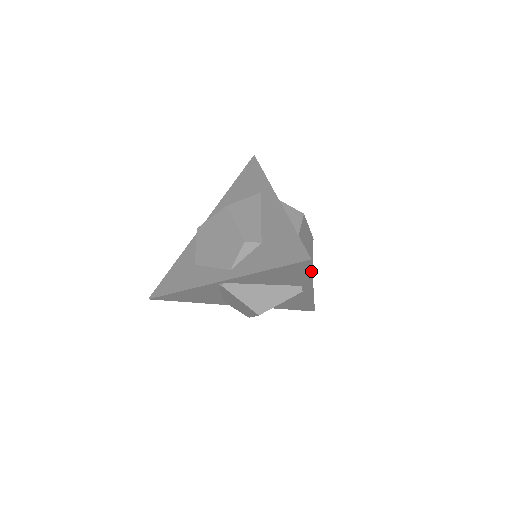
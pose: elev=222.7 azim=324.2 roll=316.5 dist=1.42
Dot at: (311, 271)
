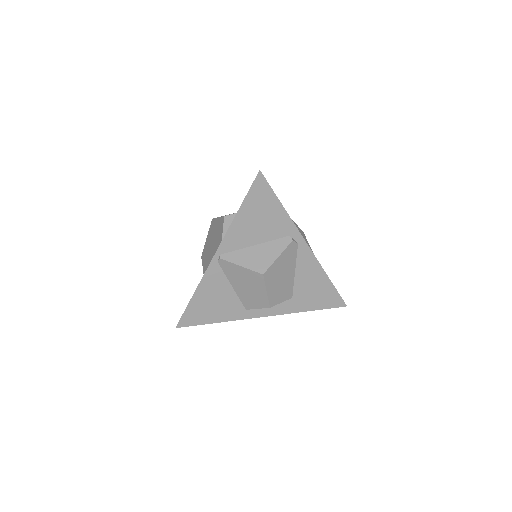
Dot at: (276, 196)
